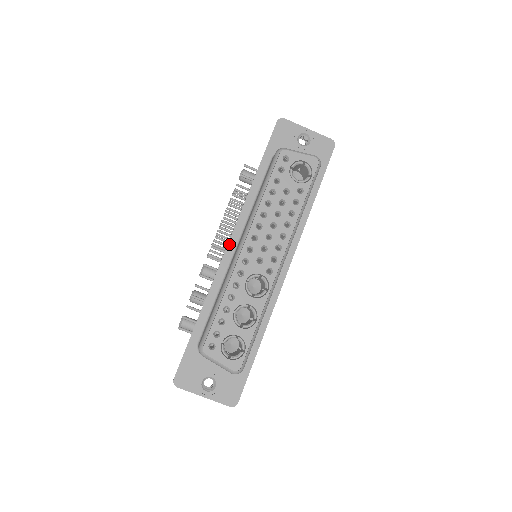
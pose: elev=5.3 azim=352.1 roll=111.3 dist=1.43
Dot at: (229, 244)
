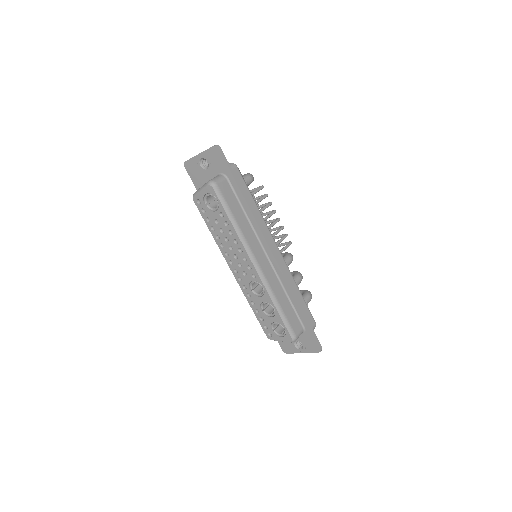
Dot at: occluded
